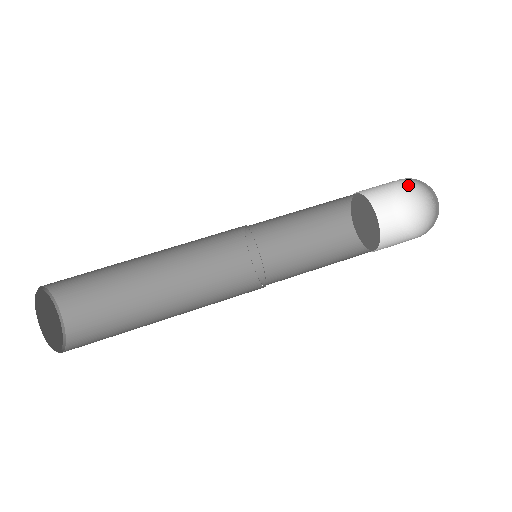
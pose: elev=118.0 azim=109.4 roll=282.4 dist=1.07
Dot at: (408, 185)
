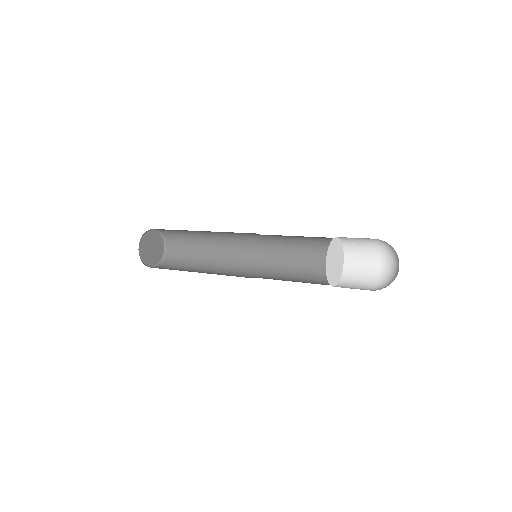
Dot at: (389, 281)
